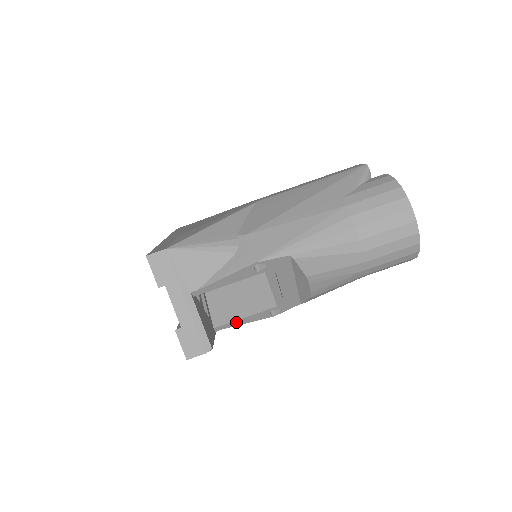
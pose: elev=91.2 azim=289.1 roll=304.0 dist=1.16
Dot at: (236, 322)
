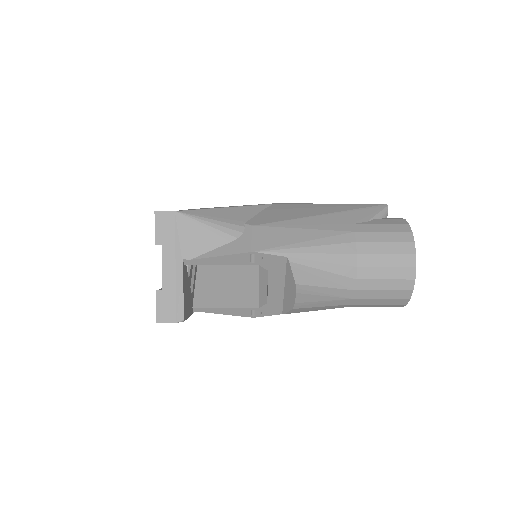
Dot at: (216, 309)
